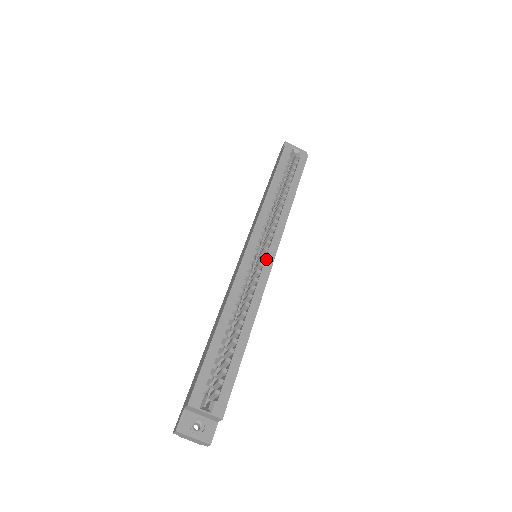
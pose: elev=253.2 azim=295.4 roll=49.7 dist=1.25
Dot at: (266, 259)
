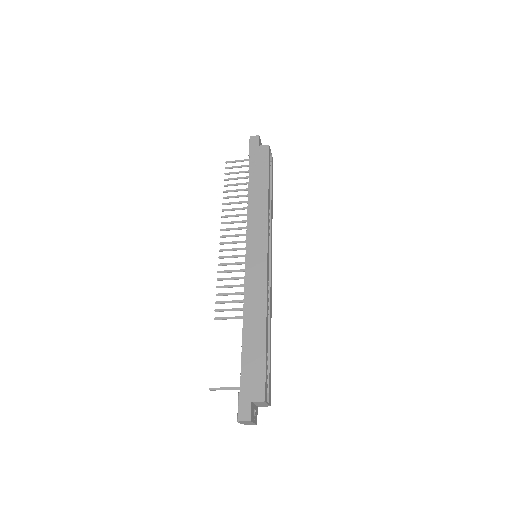
Dot at: (271, 265)
